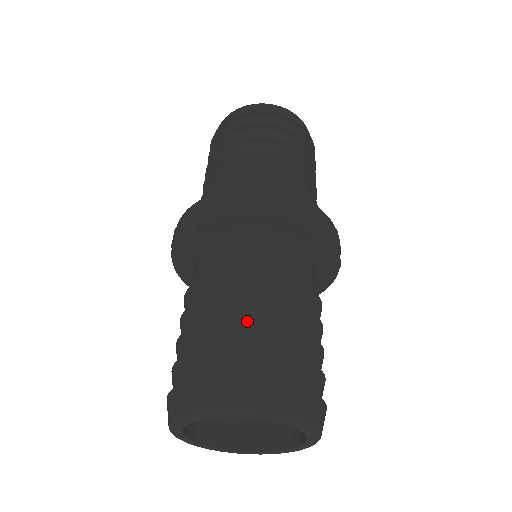
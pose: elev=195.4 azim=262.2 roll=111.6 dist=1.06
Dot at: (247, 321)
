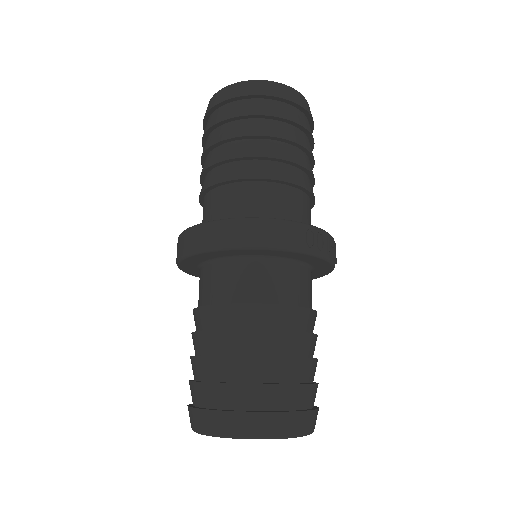
Dot at: (228, 358)
